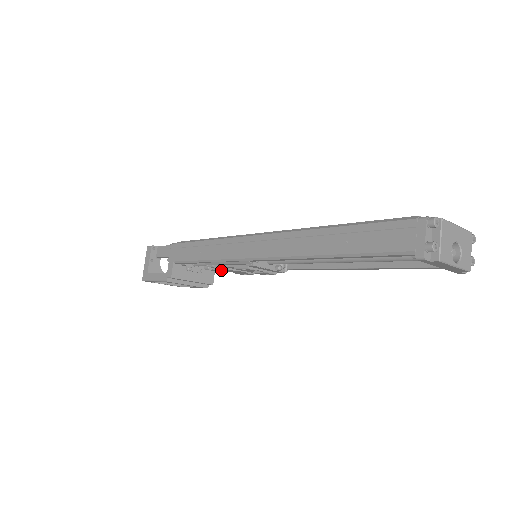
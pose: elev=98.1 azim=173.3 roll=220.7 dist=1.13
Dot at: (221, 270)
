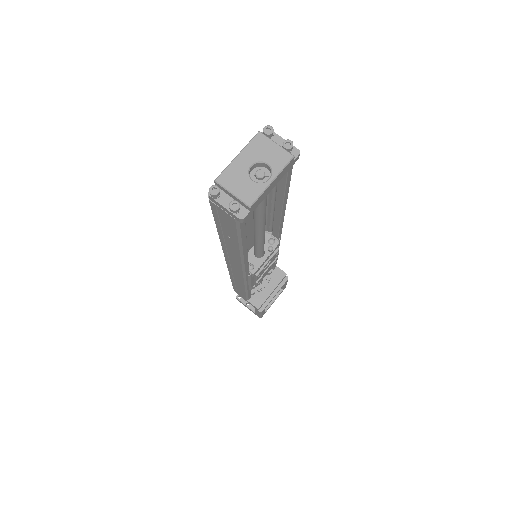
Dot at: occluded
